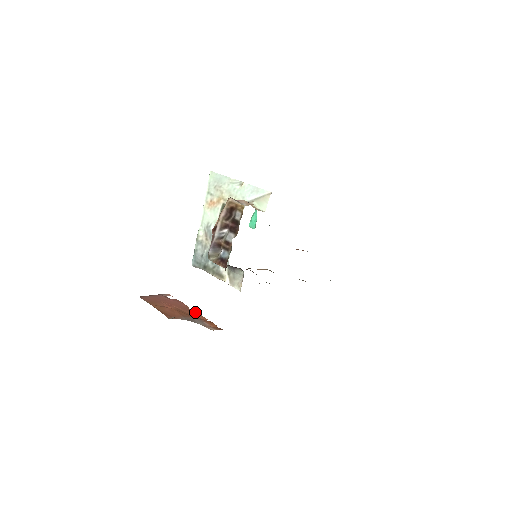
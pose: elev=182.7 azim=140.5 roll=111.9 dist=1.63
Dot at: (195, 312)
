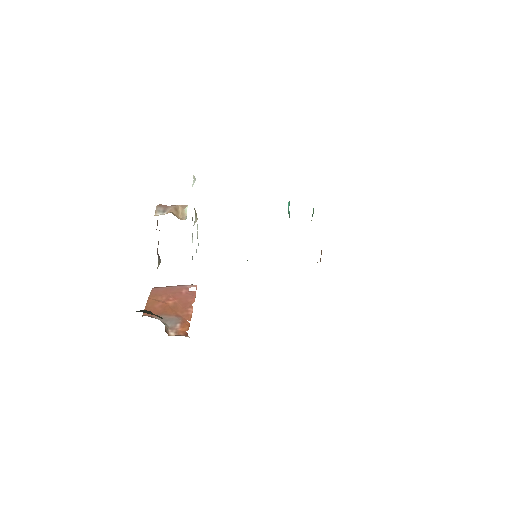
Dot at: (190, 310)
